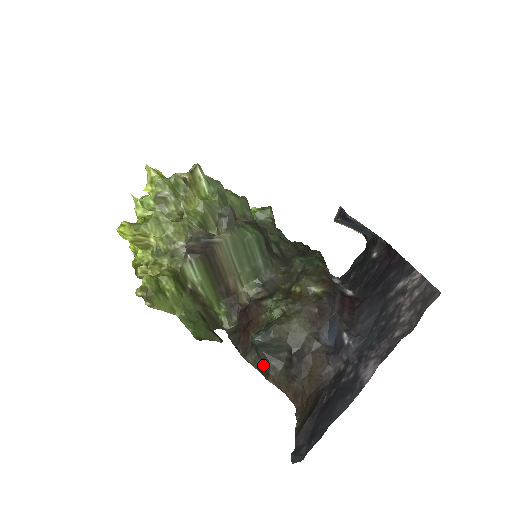
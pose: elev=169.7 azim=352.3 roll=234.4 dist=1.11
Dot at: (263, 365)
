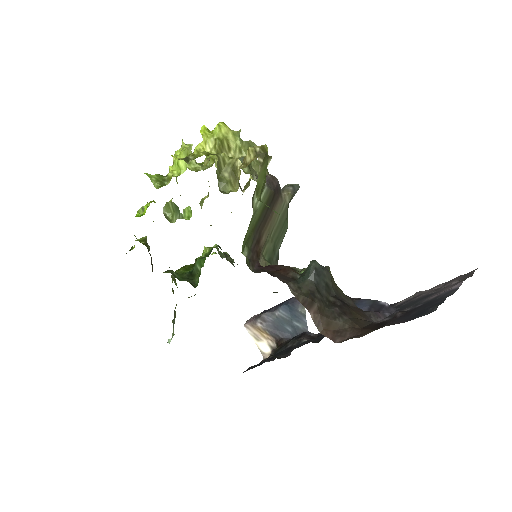
Dot at: (308, 294)
